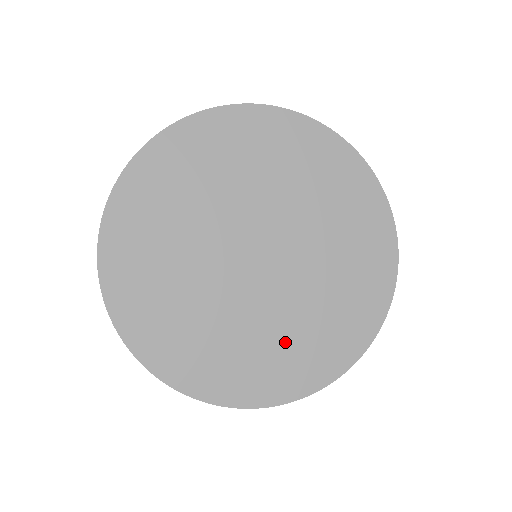
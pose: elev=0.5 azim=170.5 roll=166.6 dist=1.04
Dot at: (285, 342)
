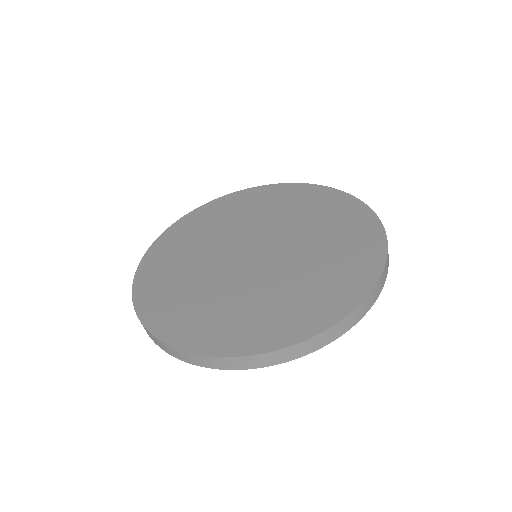
Dot at: (250, 308)
